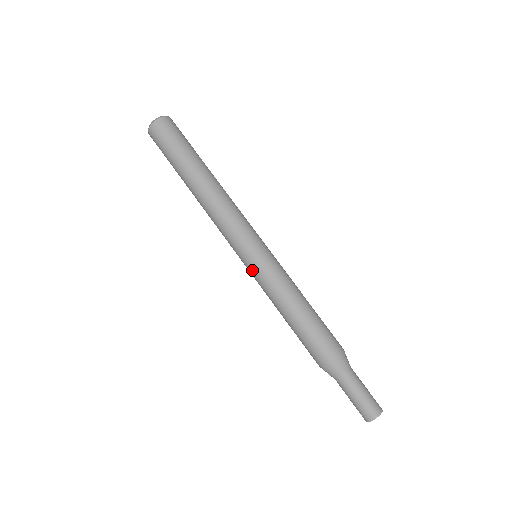
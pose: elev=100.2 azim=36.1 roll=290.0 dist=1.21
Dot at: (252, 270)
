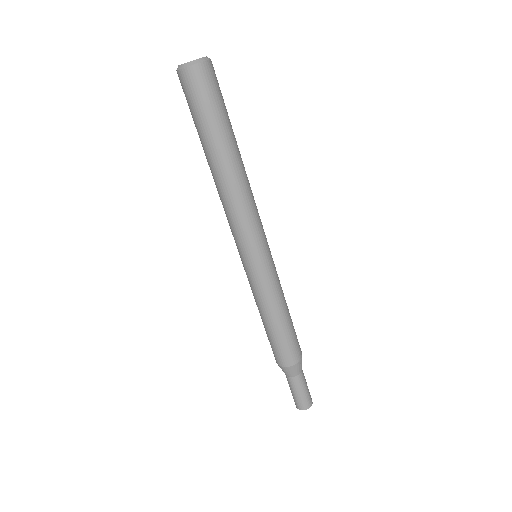
Dot at: (246, 272)
